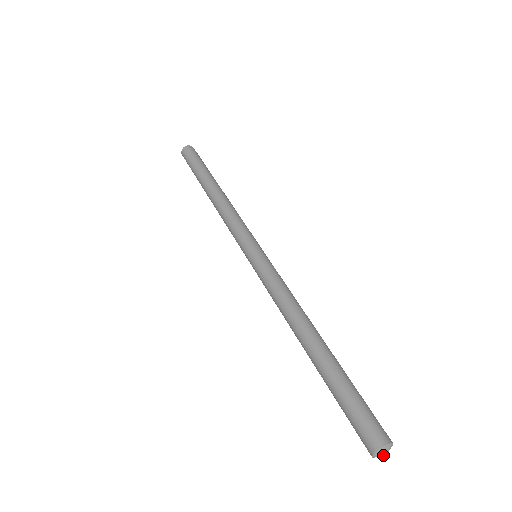
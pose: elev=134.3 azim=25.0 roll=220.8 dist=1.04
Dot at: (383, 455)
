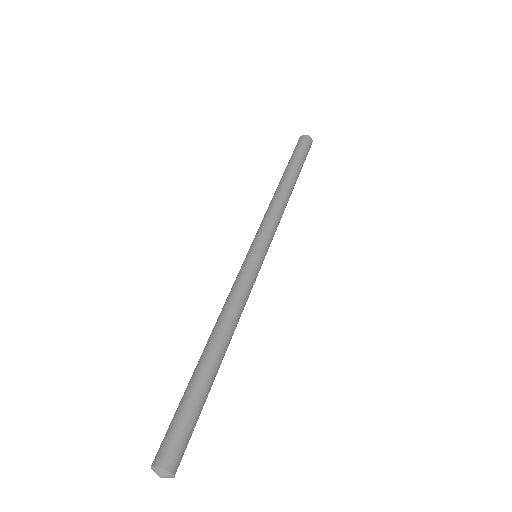
Dot at: (159, 475)
